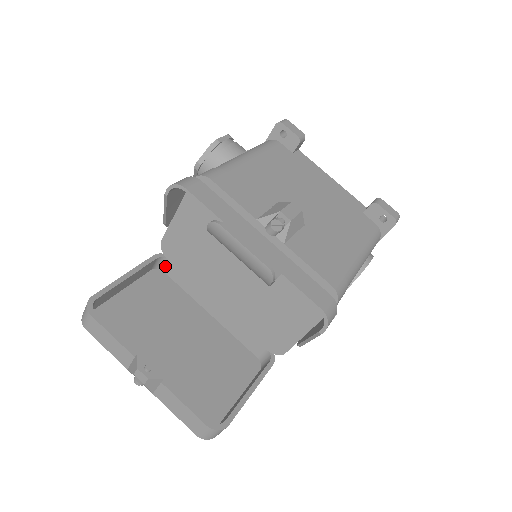
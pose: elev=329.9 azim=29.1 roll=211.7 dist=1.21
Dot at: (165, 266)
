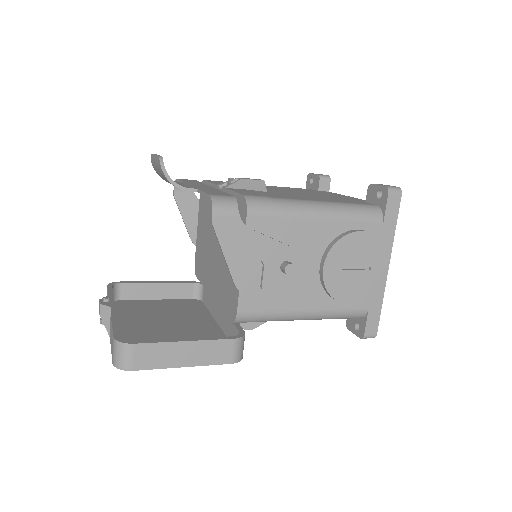
Dot at: (203, 294)
